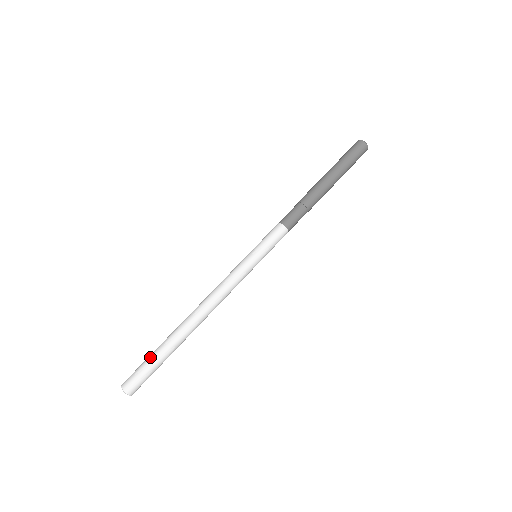
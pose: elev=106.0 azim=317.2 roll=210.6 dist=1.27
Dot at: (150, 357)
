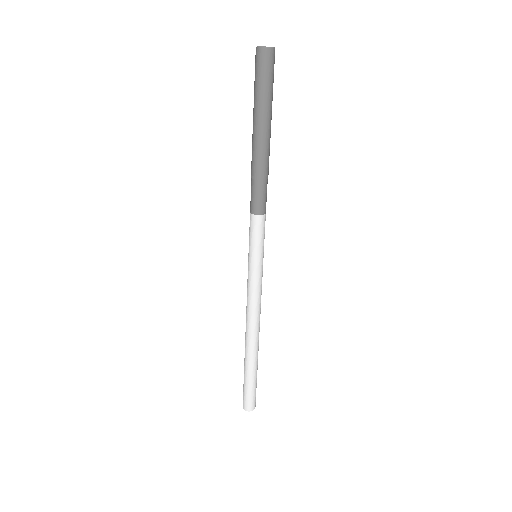
Dot at: (245, 382)
